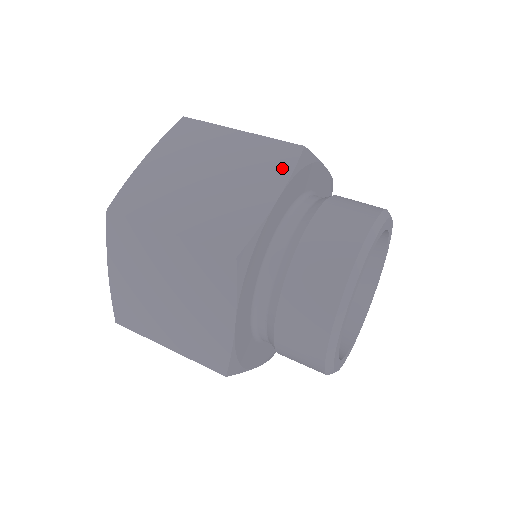
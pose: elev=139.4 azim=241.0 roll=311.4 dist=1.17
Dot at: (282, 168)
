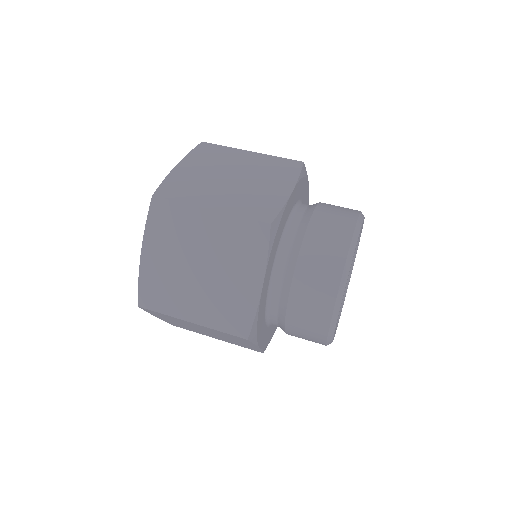
Dot at: (258, 252)
